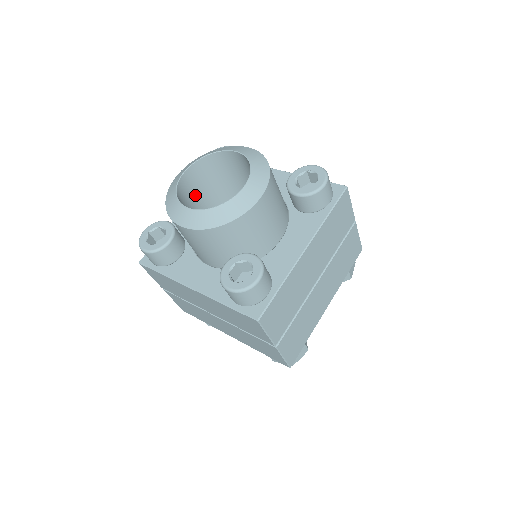
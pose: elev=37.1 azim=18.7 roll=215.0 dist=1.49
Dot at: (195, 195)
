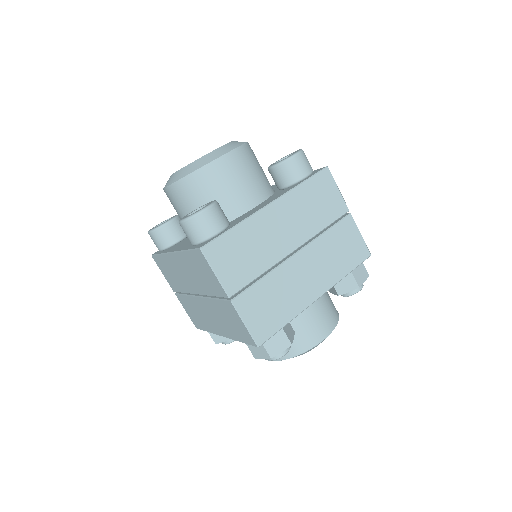
Dot at: occluded
